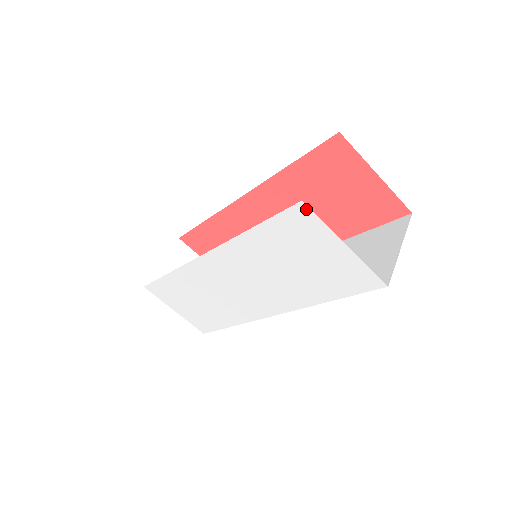
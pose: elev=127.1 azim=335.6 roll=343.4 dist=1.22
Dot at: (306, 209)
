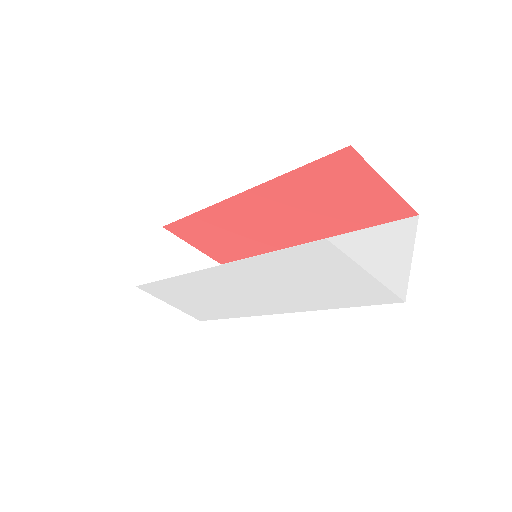
Dot at: (329, 245)
